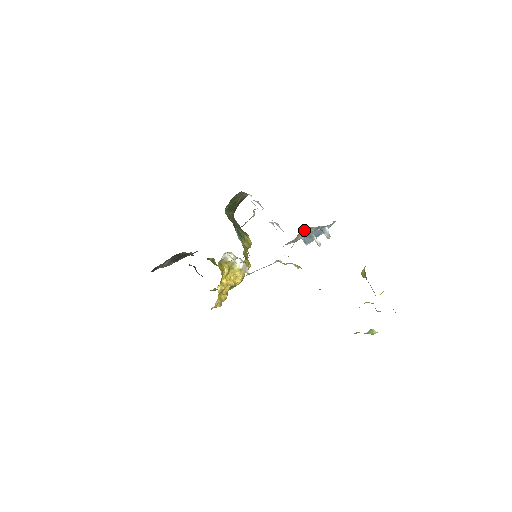
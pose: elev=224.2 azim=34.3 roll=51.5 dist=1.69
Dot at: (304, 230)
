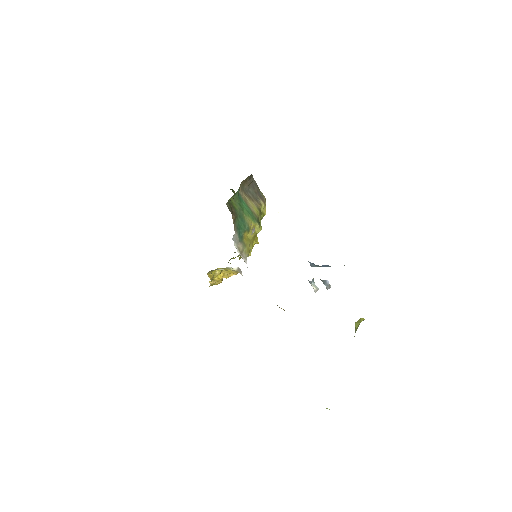
Dot at: occluded
